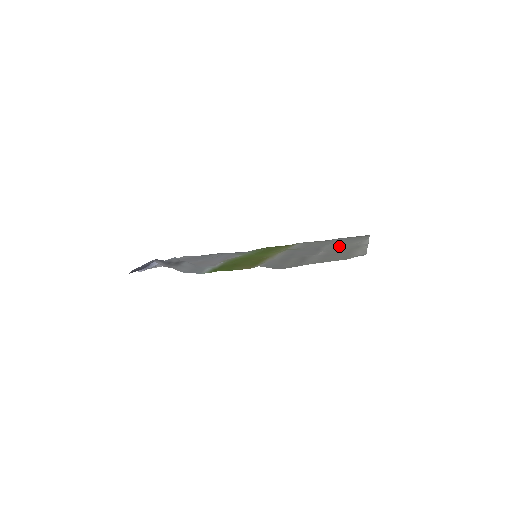
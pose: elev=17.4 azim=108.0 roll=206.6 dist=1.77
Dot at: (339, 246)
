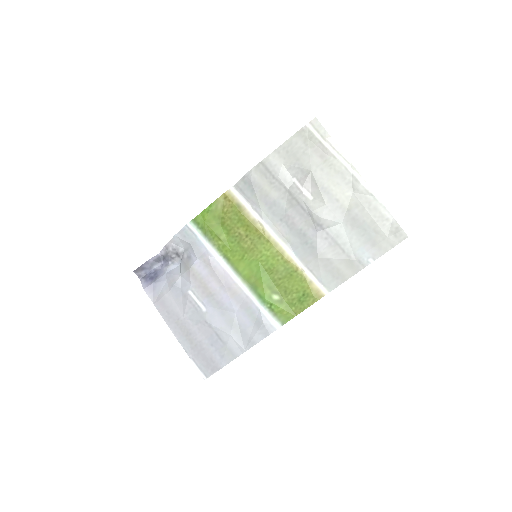
Dot at: (338, 204)
